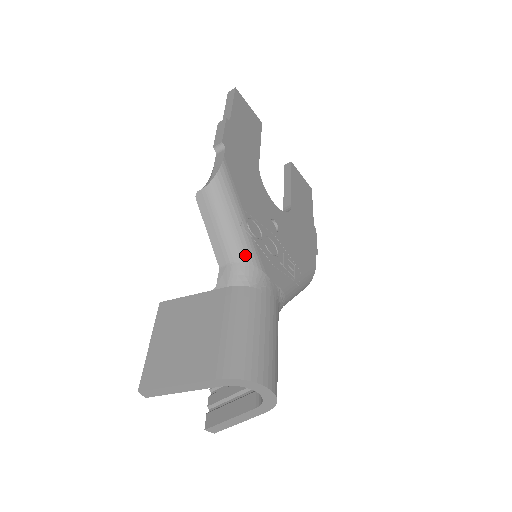
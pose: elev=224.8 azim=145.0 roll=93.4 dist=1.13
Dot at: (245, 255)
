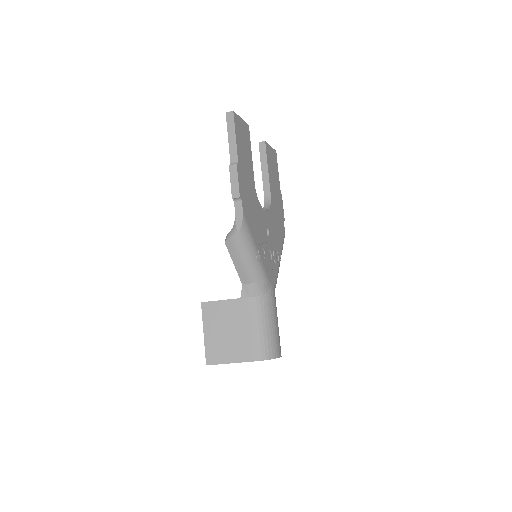
Dot at: (259, 277)
